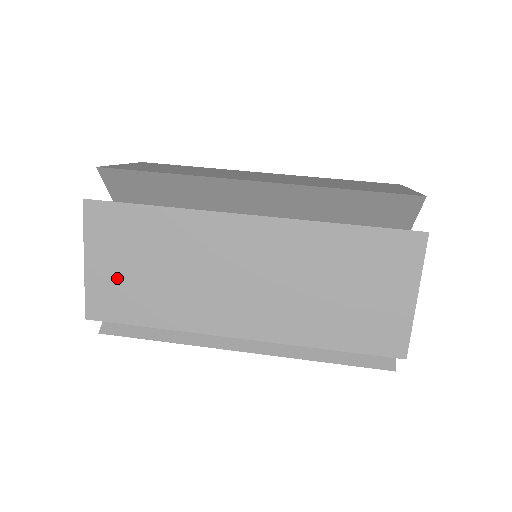
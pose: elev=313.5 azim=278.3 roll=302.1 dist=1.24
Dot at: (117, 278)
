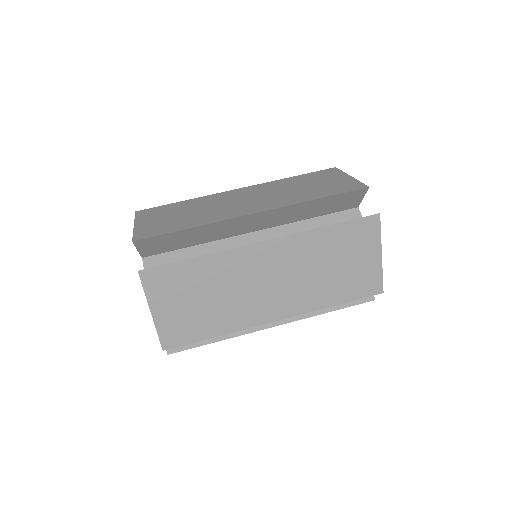
Dot at: (179, 315)
